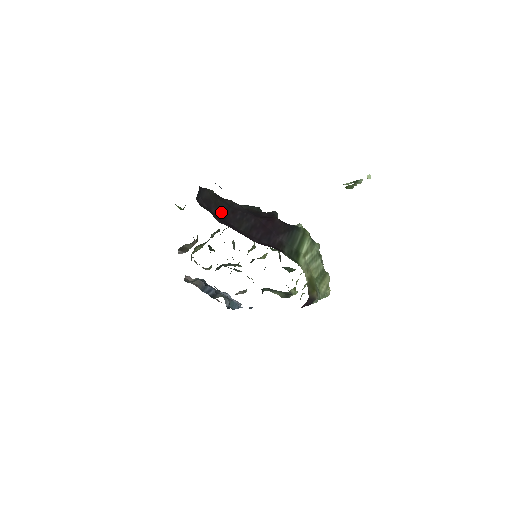
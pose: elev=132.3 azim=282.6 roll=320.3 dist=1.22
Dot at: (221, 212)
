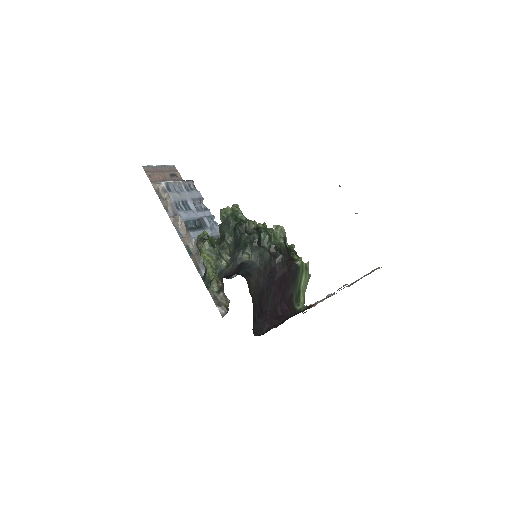
Dot at: (258, 308)
